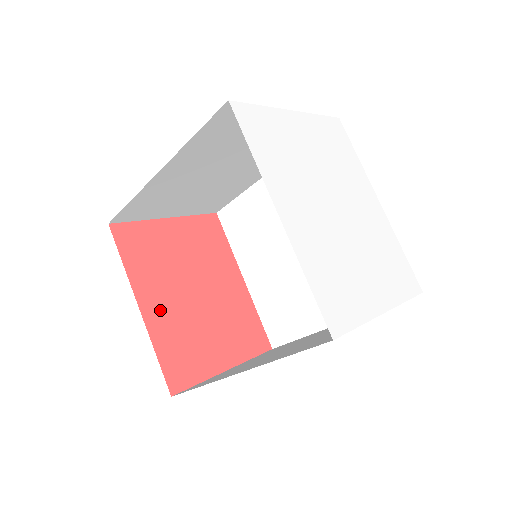
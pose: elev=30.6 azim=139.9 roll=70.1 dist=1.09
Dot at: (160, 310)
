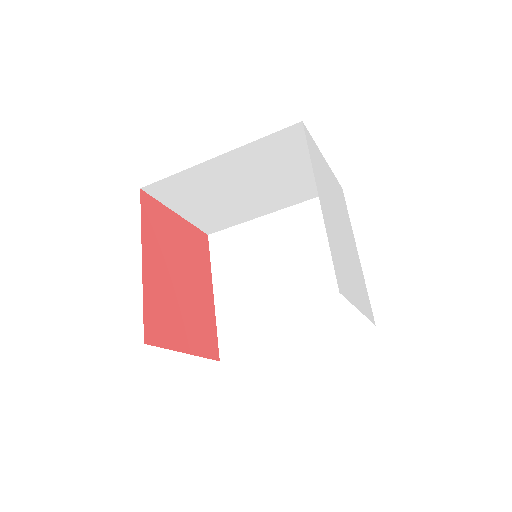
Dot at: (155, 273)
